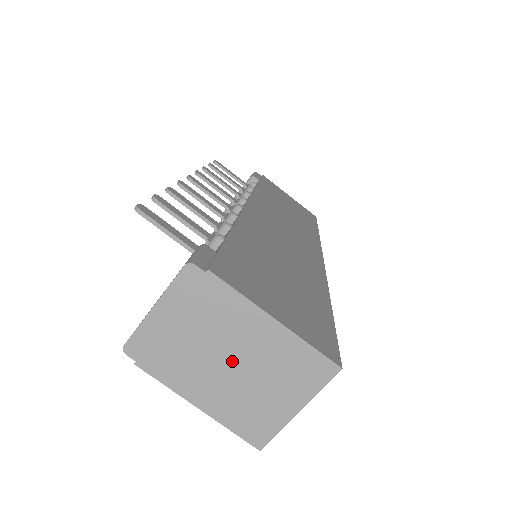
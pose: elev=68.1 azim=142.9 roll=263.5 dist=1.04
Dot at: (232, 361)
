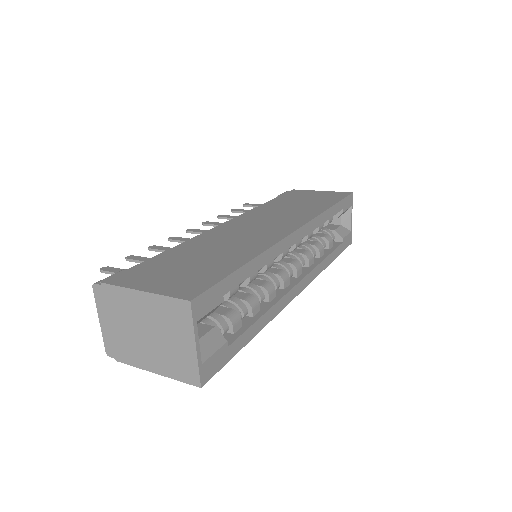
Dot at: (146, 332)
